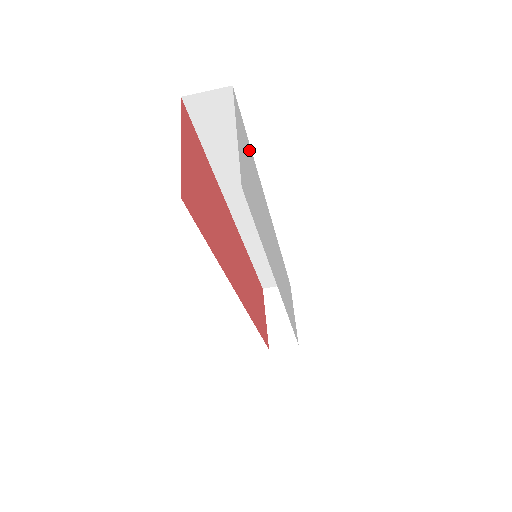
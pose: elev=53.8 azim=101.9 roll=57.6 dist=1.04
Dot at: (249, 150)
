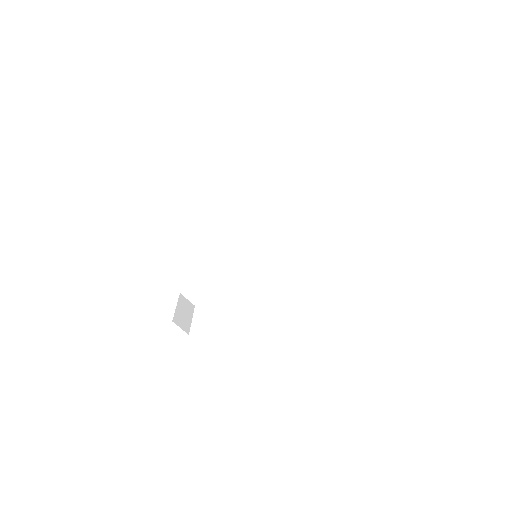
Dot at: occluded
